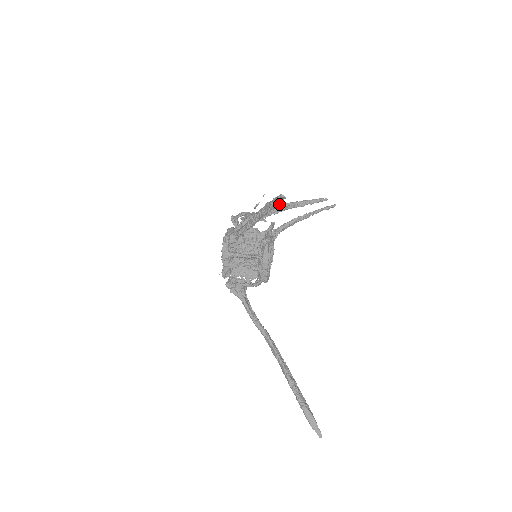
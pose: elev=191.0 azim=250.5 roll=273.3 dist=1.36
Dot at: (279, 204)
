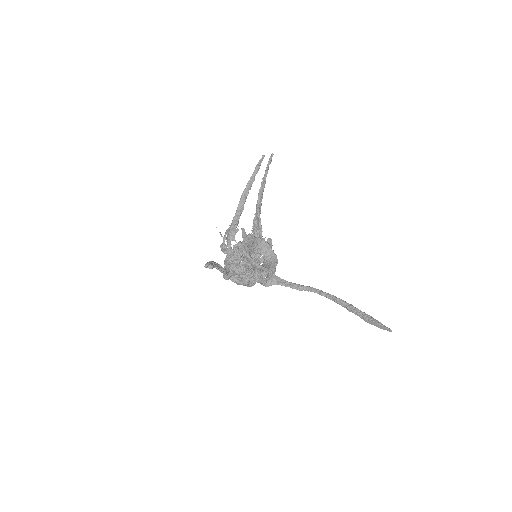
Dot at: occluded
